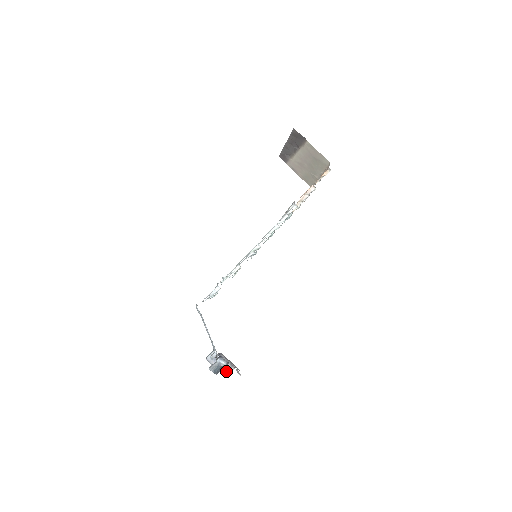
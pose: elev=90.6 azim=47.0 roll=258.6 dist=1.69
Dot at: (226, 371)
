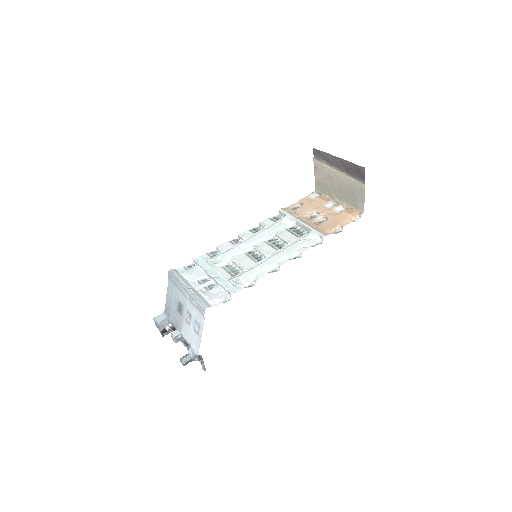
Dot at: (165, 332)
